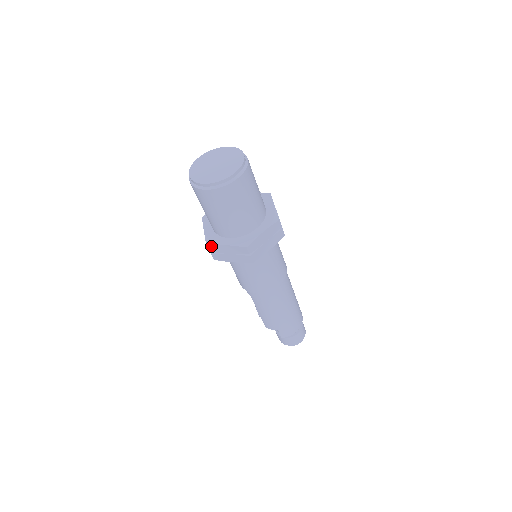
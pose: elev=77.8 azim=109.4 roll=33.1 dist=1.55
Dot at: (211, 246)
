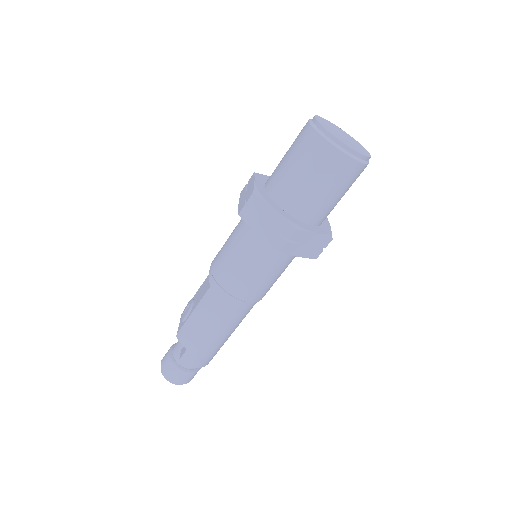
Dot at: (257, 198)
